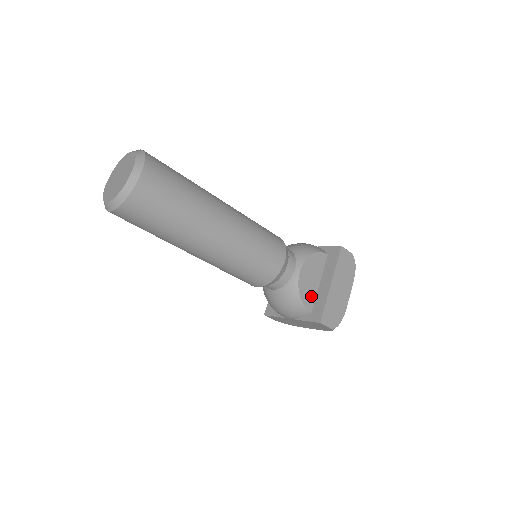
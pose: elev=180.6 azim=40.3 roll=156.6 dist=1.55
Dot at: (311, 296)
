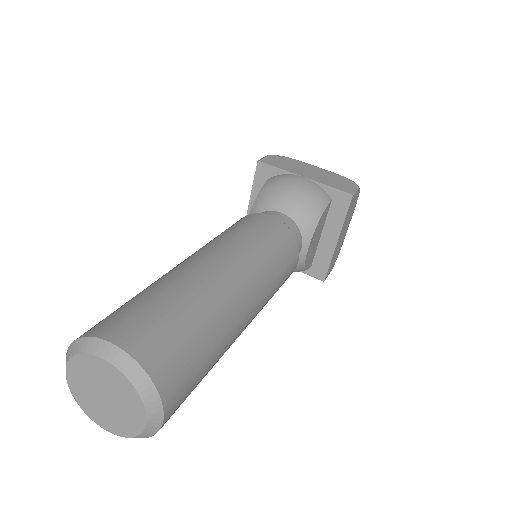
Dot at: (313, 255)
